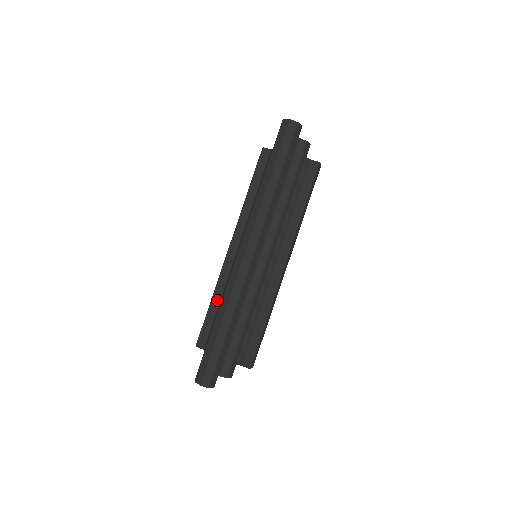
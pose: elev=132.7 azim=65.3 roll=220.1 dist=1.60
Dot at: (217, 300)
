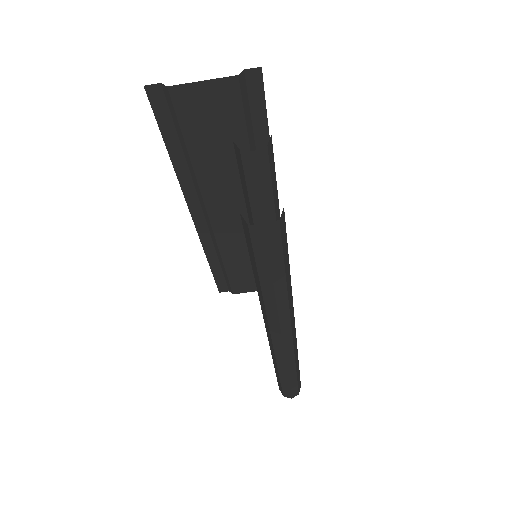
Dot at: (215, 260)
